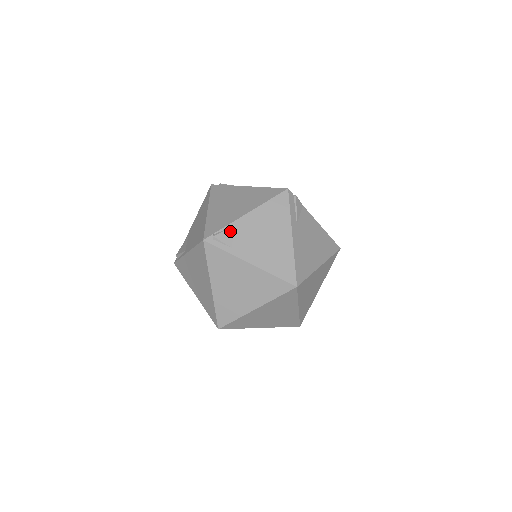
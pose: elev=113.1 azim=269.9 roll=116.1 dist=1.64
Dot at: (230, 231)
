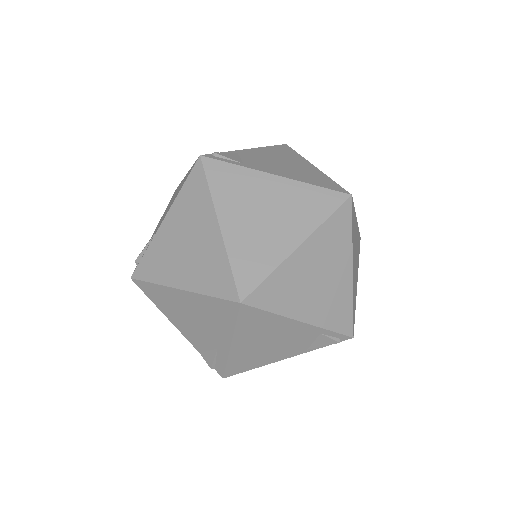
Dot at: (234, 154)
